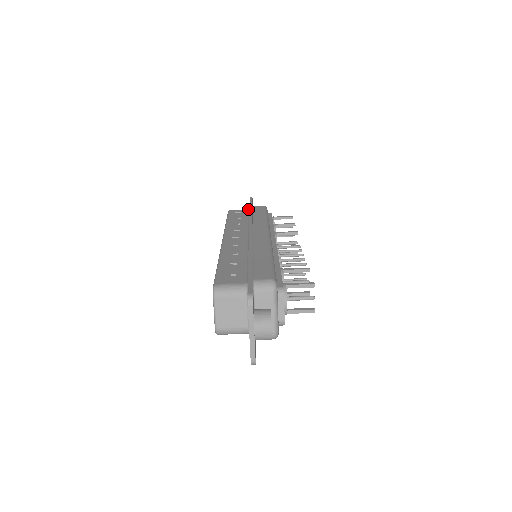
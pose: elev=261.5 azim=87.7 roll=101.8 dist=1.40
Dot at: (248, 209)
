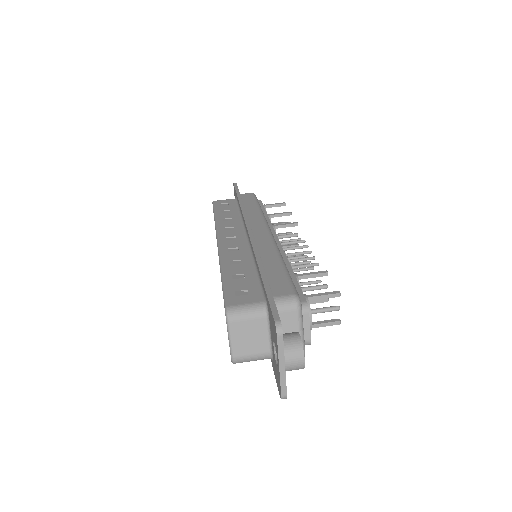
Dot at: (235, 198)
